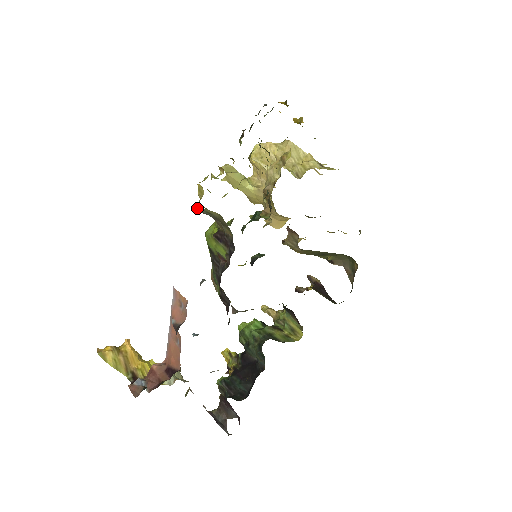
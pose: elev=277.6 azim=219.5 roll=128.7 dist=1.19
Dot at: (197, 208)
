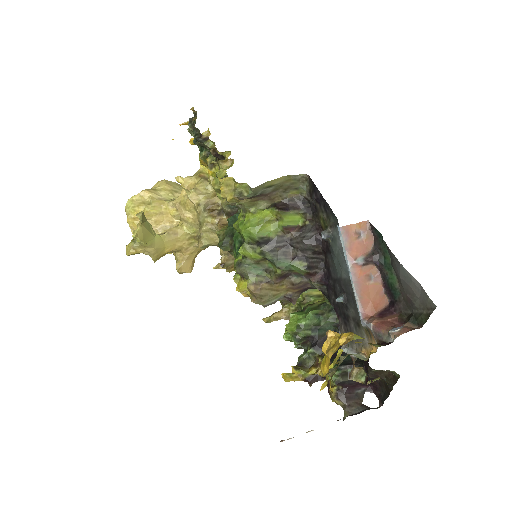
Dot at: (255, 188)
